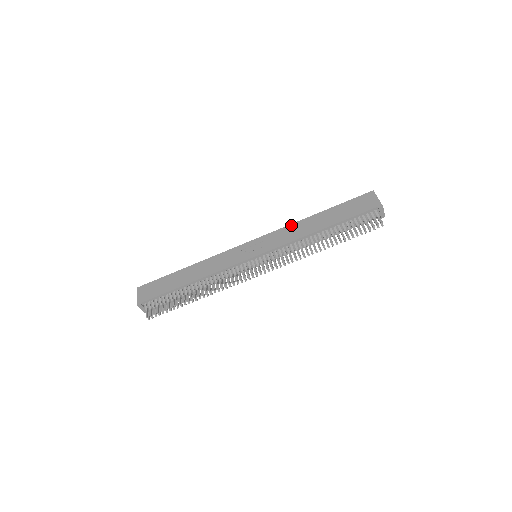
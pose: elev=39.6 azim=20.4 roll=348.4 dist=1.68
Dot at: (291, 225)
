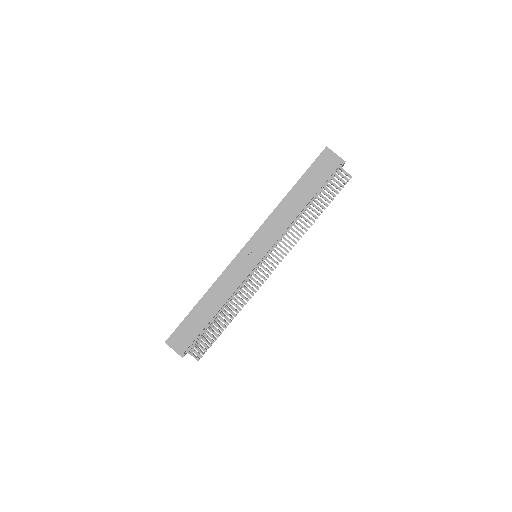
Dot at: (272, 214)
